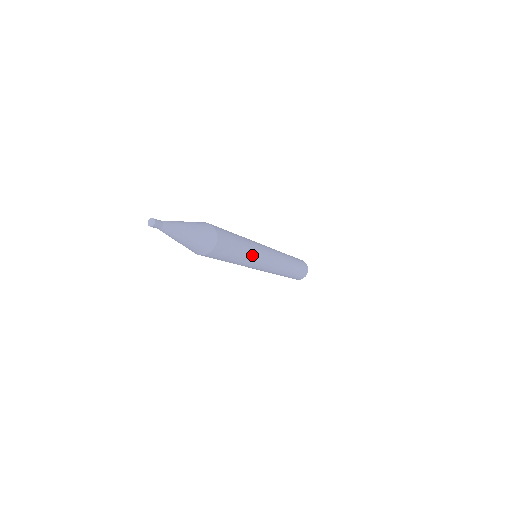
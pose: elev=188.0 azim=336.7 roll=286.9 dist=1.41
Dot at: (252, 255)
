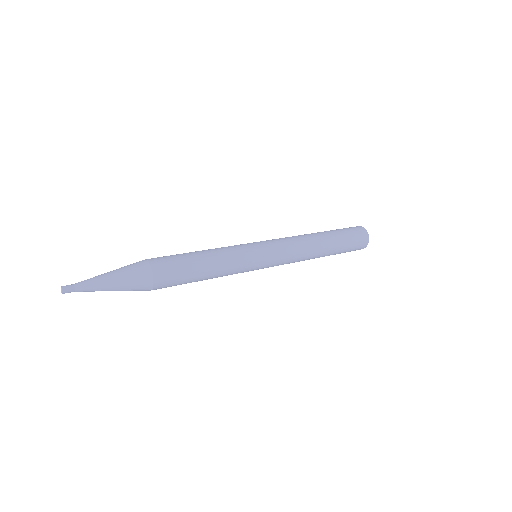
Dot at: (229, 269)
